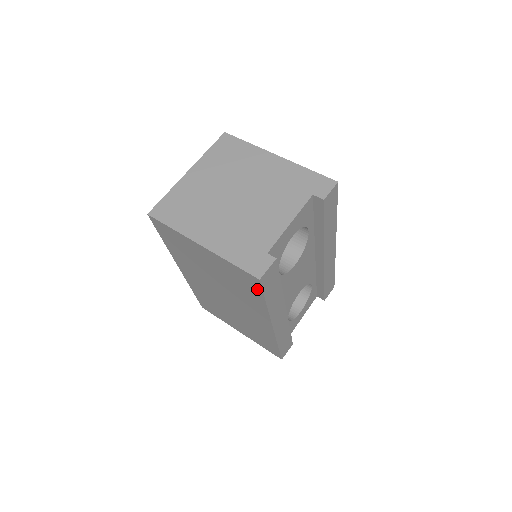
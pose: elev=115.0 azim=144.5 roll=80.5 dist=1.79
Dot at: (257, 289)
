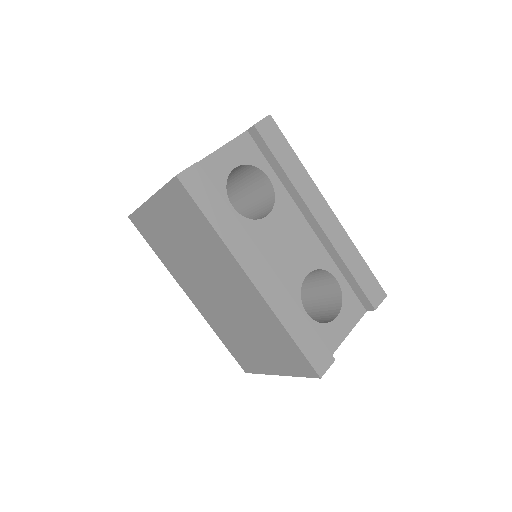
Dot at: (191, 203)
